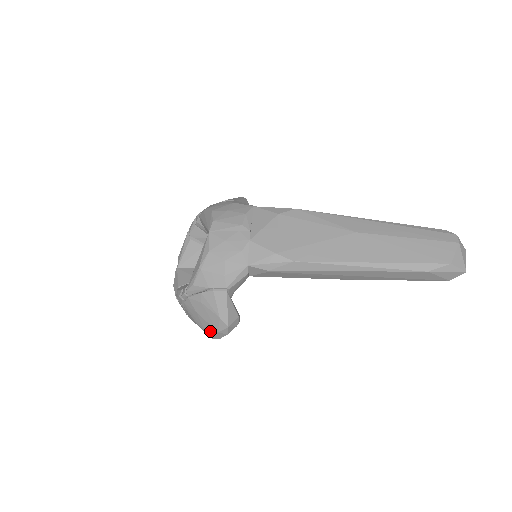
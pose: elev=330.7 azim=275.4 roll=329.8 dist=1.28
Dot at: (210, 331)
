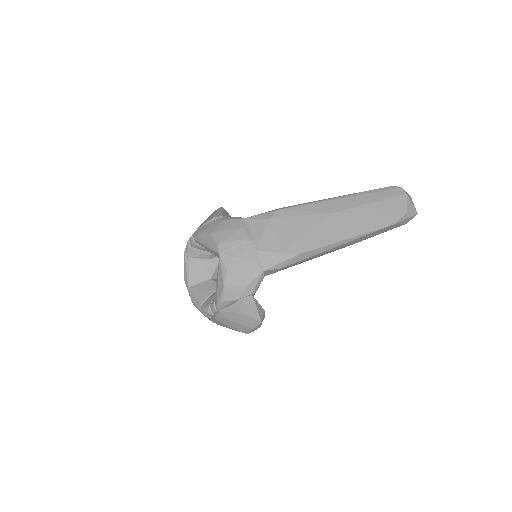
Dot at: (244, 330)
